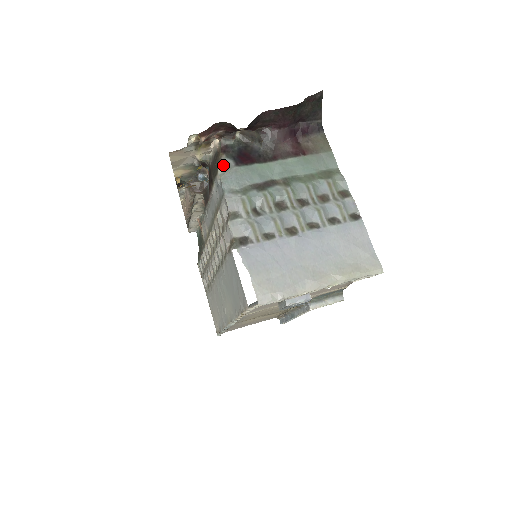
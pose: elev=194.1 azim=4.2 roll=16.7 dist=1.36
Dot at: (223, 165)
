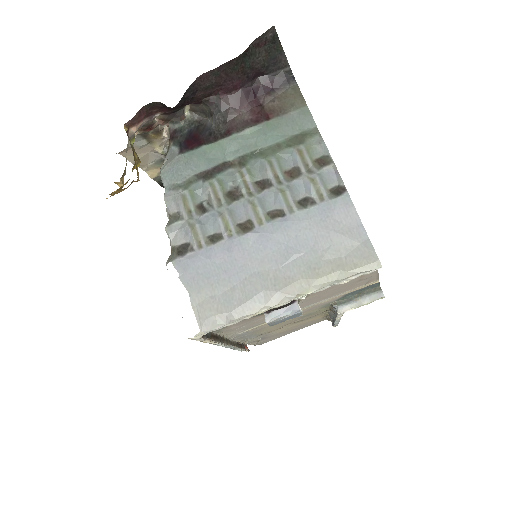
Dot at: (168, 156)
